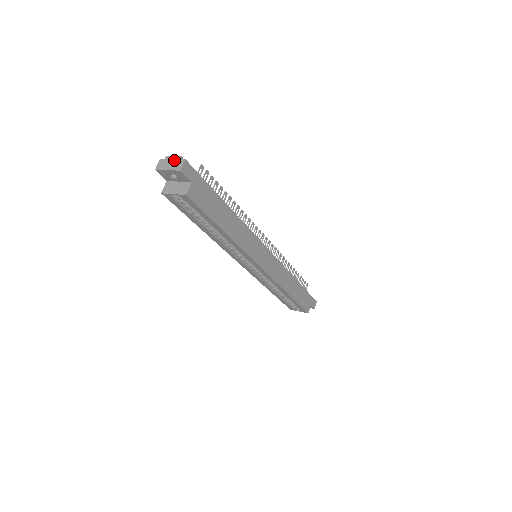
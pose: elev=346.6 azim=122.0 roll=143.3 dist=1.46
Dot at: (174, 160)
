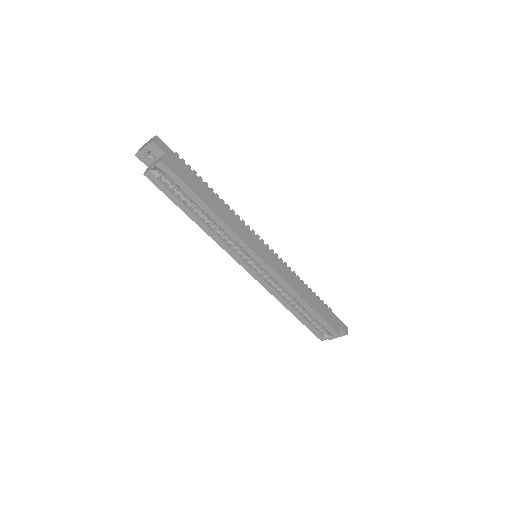
Dot at: (148, 141)
